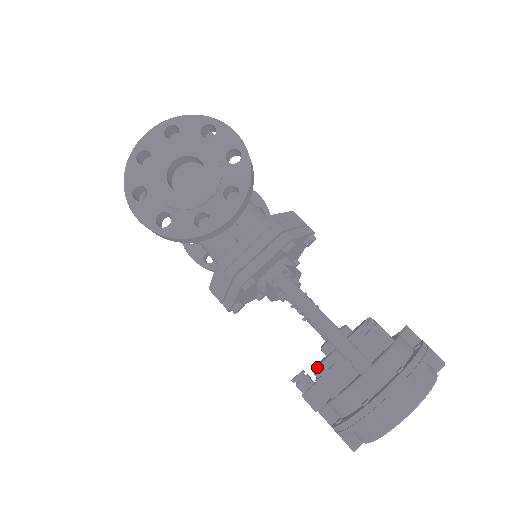
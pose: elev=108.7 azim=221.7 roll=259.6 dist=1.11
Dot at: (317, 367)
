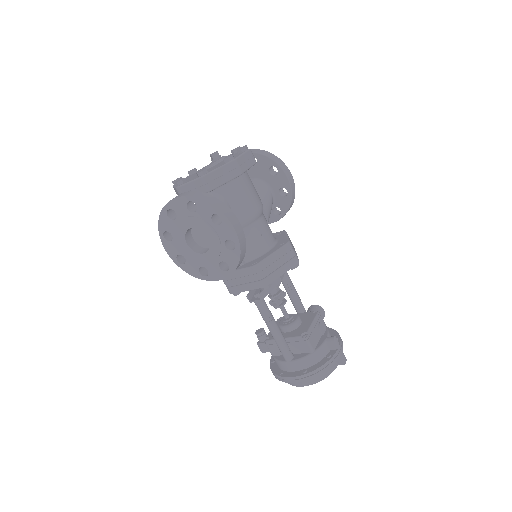
Dot at: (269, 337)
